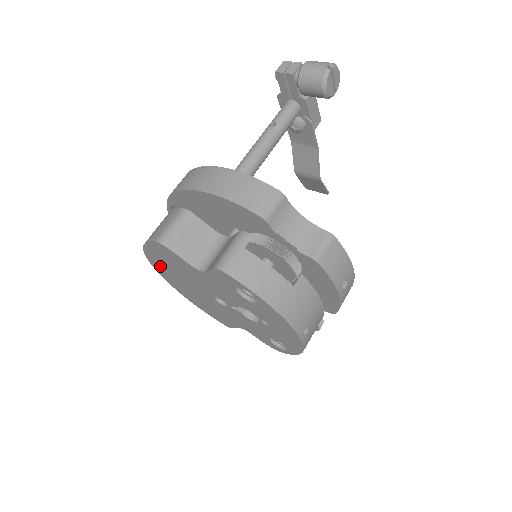
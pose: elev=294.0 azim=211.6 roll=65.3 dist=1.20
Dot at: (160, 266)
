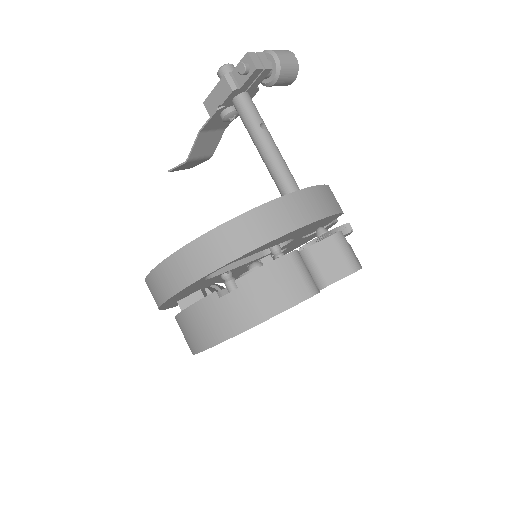
Dot at: occluded
